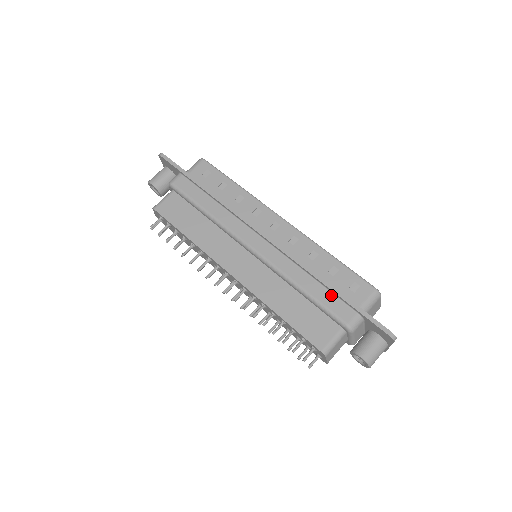
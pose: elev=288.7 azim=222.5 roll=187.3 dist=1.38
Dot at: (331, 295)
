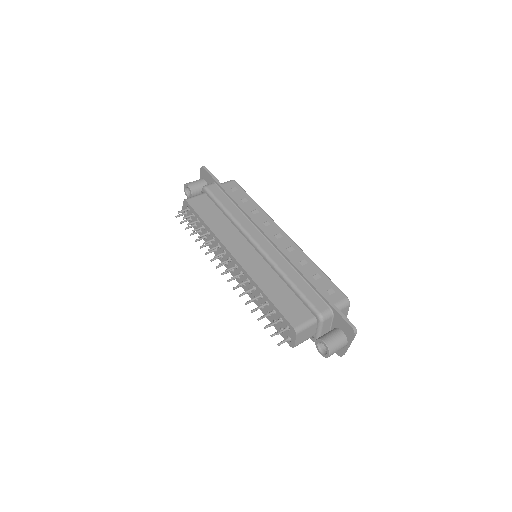
Dot at: (312, 290)
